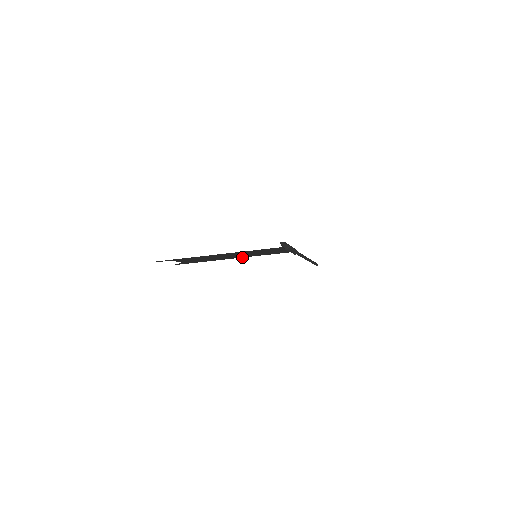
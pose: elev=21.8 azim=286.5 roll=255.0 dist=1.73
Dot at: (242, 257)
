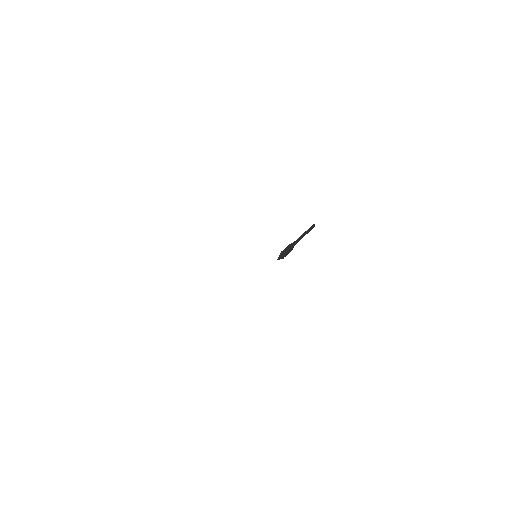
Dot at: occluded
